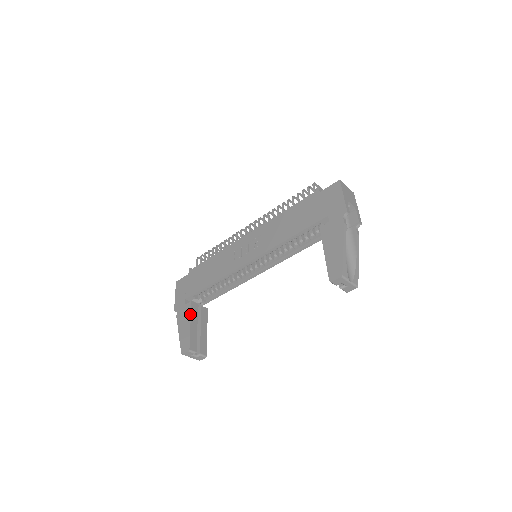
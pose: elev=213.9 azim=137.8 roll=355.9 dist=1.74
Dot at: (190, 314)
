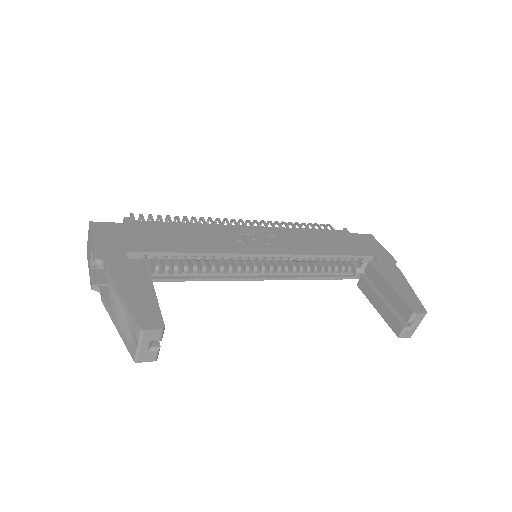
Dot at: (150, 275)
